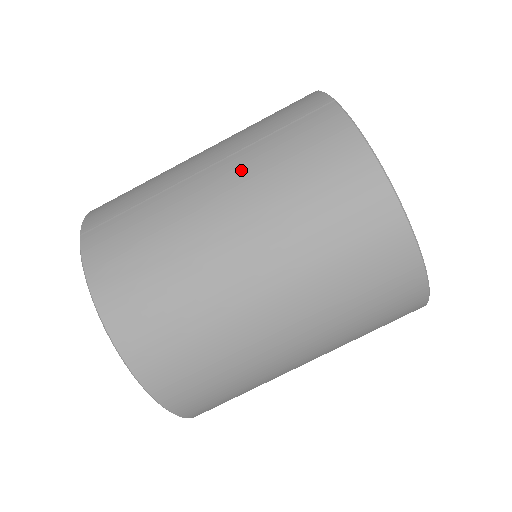
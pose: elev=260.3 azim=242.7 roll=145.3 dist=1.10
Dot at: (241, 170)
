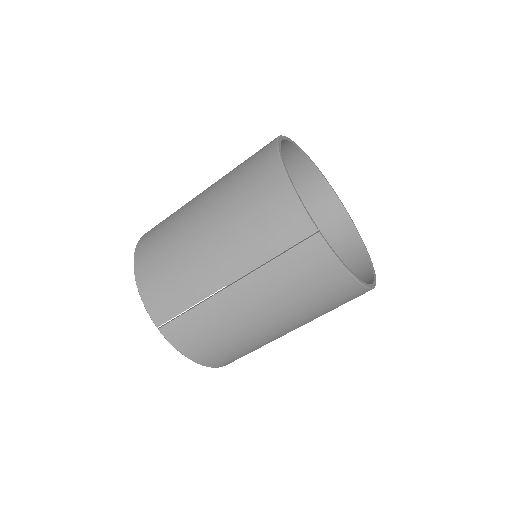
Dot at: (261, 289)
